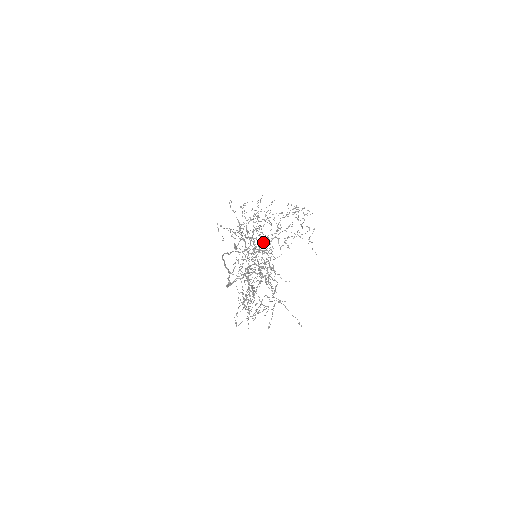
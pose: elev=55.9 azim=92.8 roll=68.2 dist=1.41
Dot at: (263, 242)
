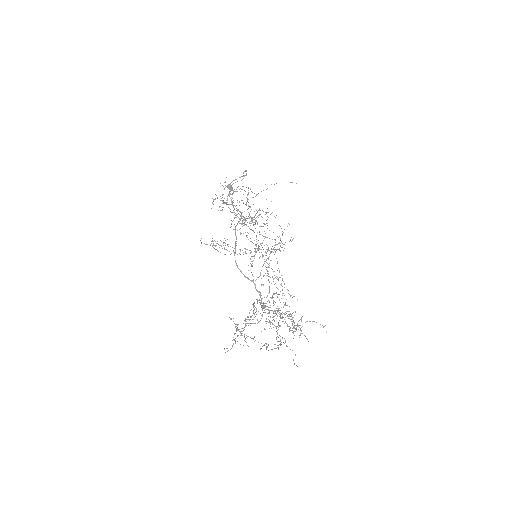
Dot at: occluded
